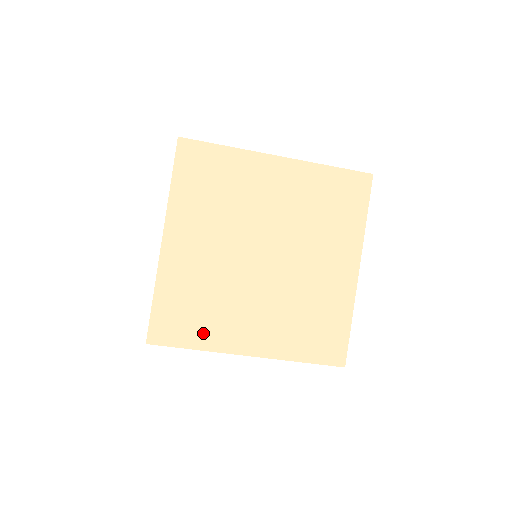
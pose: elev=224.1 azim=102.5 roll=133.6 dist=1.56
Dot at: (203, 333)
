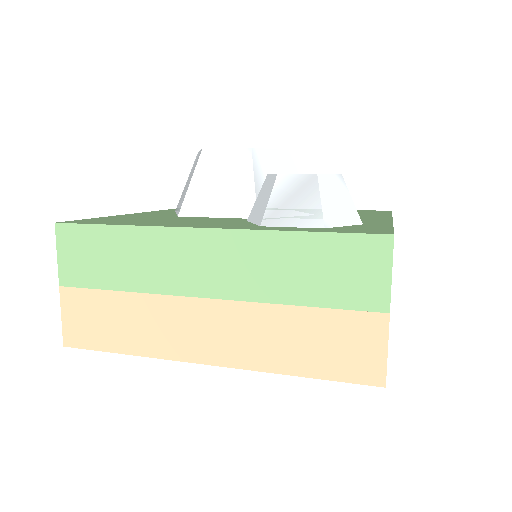
Dot at: occluded
